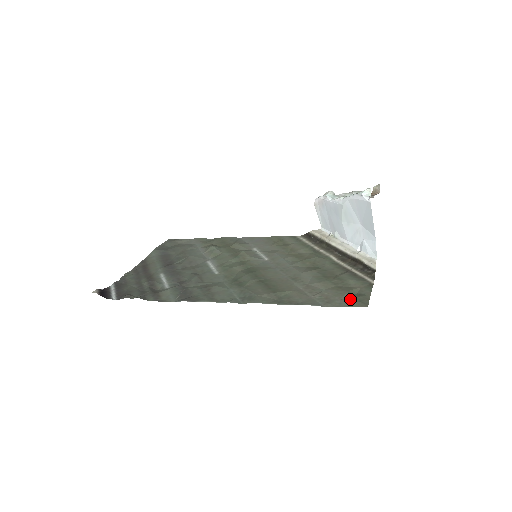
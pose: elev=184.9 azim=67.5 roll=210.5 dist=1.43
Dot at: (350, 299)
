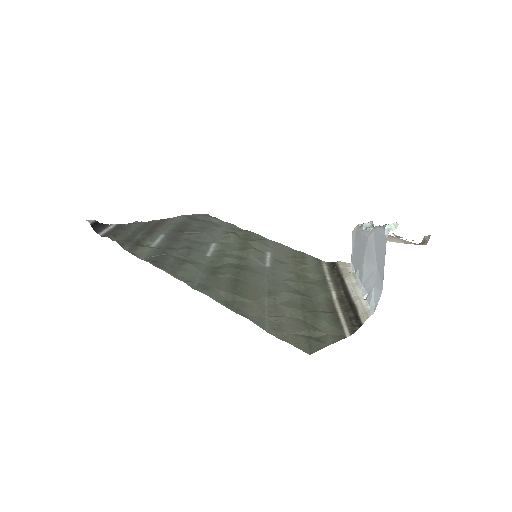
Dot at: (301, 338)
